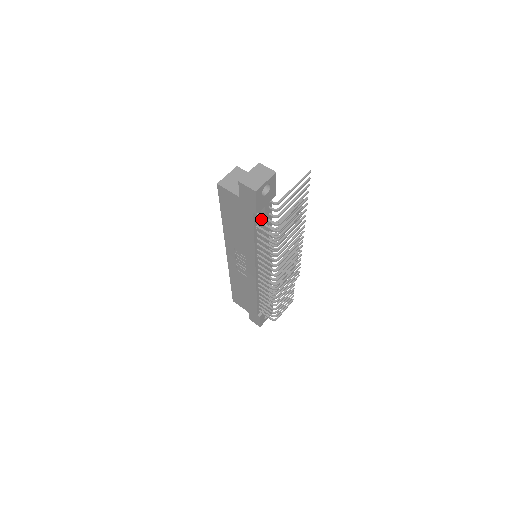
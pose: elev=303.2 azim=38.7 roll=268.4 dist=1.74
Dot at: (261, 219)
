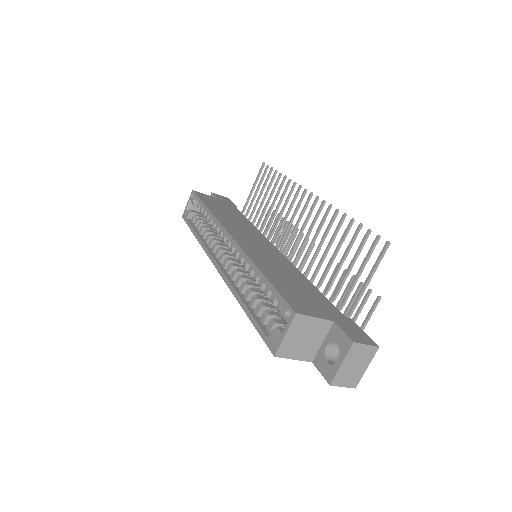
Dot at: occluded
